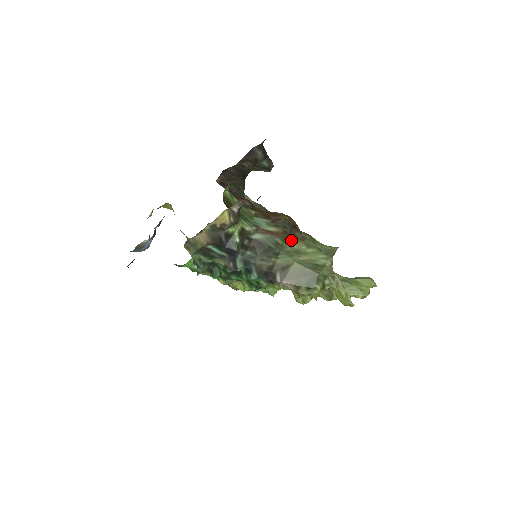
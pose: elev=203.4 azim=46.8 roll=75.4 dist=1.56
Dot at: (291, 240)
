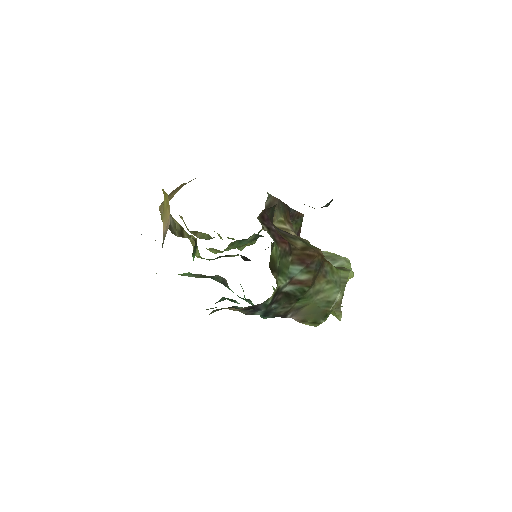
Dot at: (316, 281)
